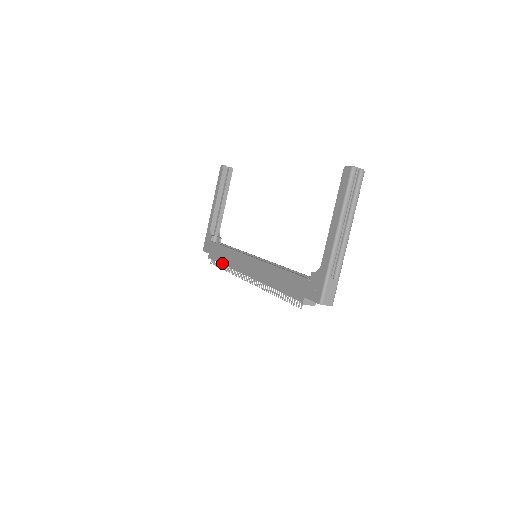
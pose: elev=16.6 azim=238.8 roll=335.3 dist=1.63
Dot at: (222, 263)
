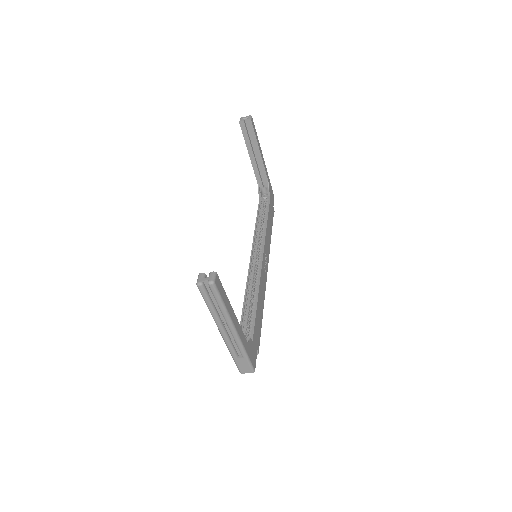
Dot at: occluded
